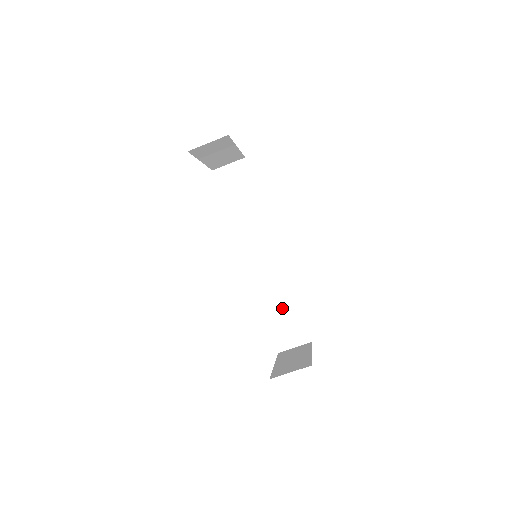
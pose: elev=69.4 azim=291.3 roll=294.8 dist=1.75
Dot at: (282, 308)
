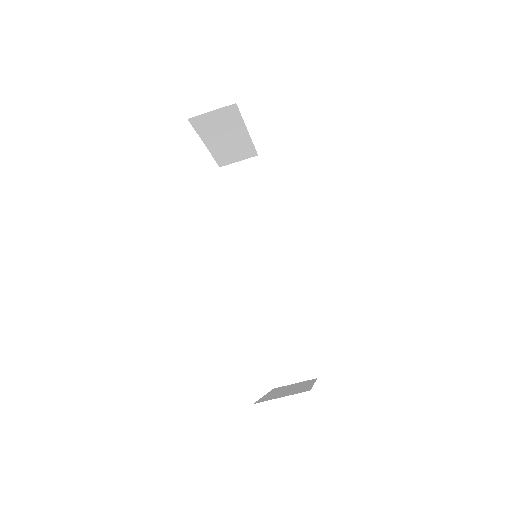
Dot at: (283, 332)
